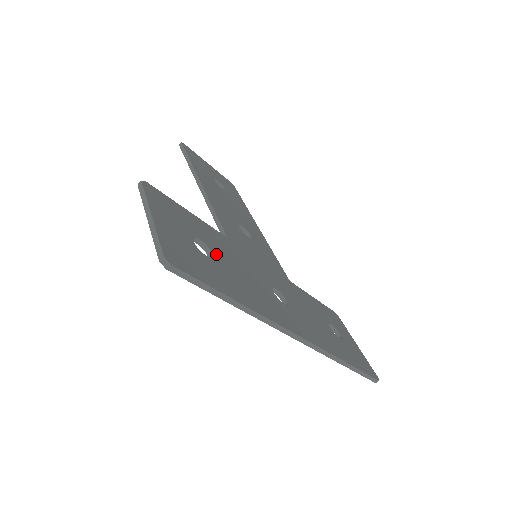
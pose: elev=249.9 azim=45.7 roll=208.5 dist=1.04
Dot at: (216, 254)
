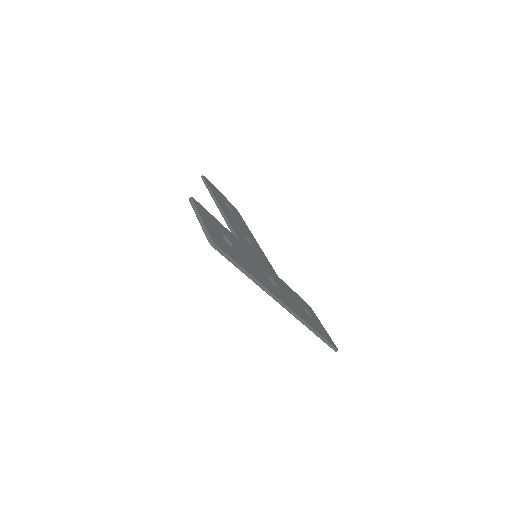
Dot at: (235, 247)
